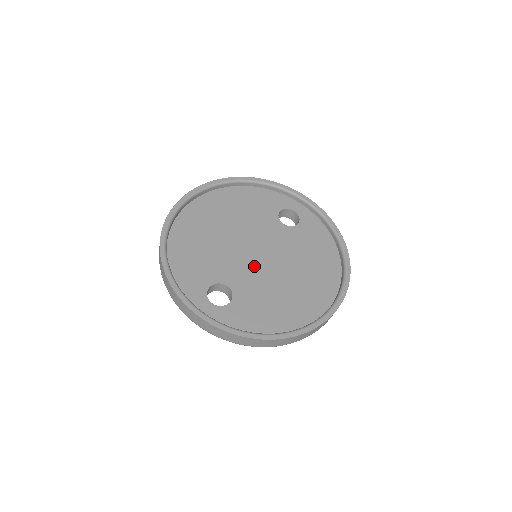
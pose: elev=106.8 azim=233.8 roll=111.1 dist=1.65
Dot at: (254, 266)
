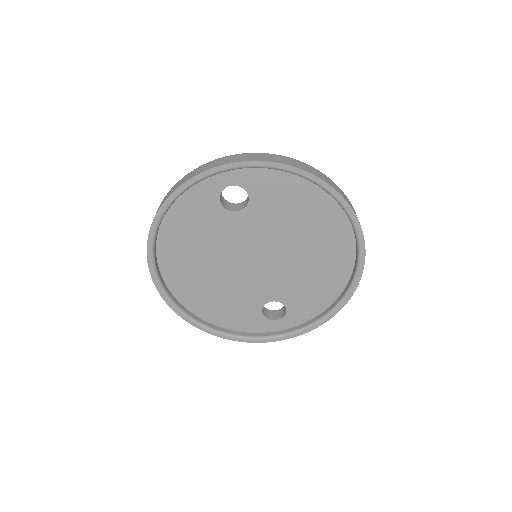
Dot at: (267, 271)
